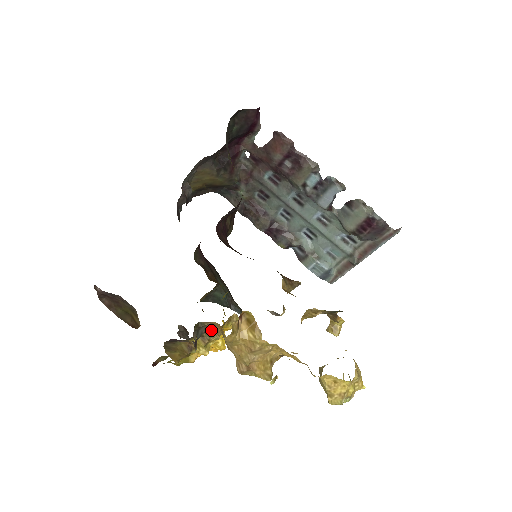
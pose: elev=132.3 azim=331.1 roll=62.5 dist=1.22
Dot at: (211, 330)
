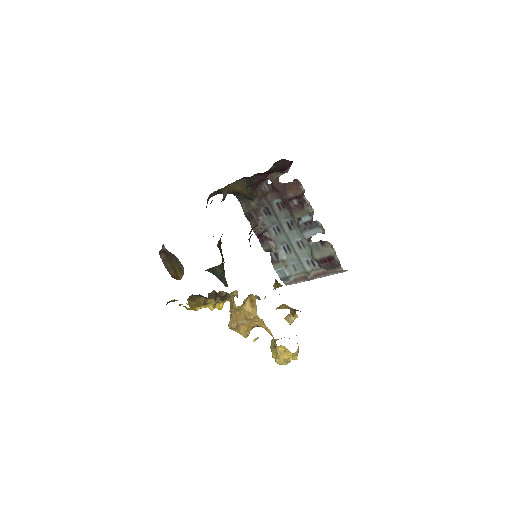
Dot at: occluded
